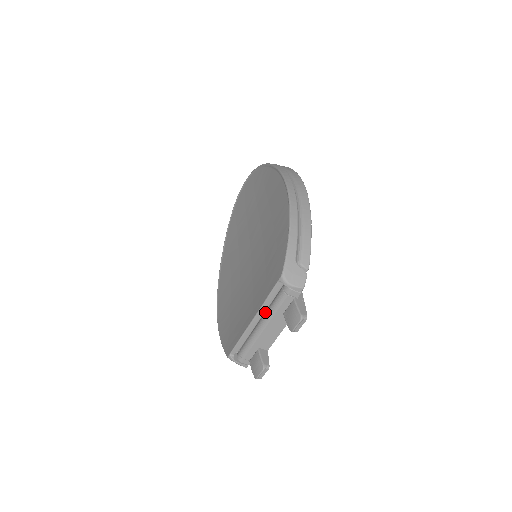
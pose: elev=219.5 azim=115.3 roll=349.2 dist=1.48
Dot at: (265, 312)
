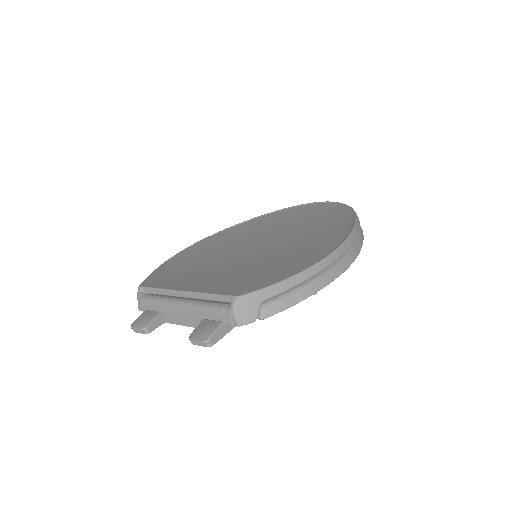
Dot at: occluded
